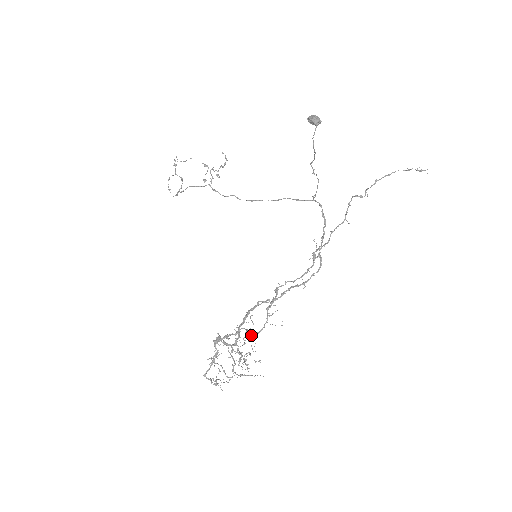
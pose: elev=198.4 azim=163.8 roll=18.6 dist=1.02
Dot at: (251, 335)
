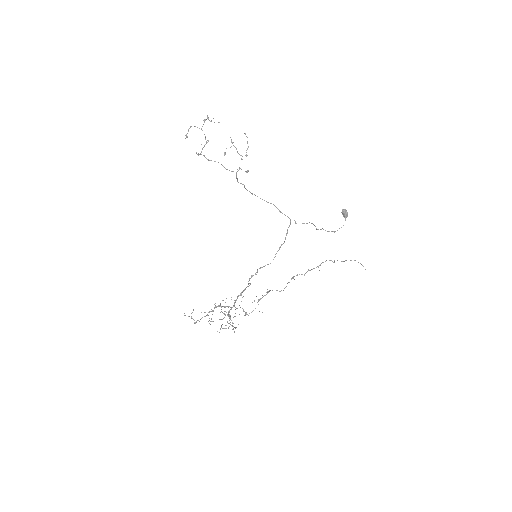
Dot at: (246, 314)
